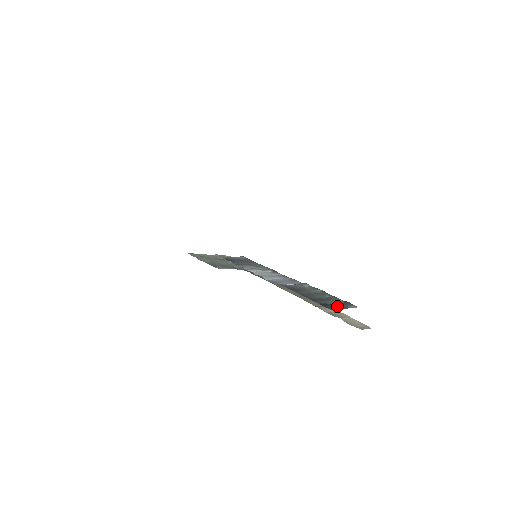
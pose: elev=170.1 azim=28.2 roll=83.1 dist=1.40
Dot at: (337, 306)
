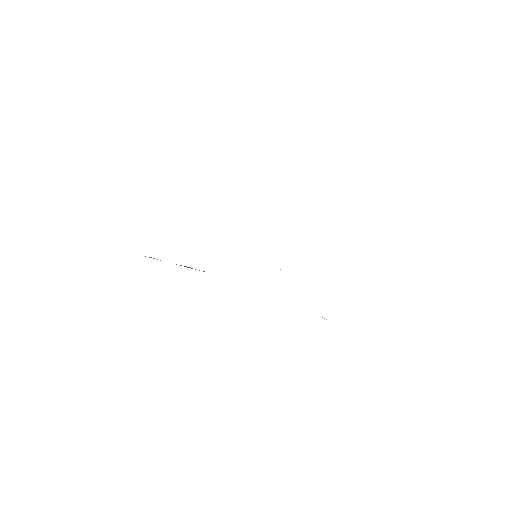
Dot at: occluded
